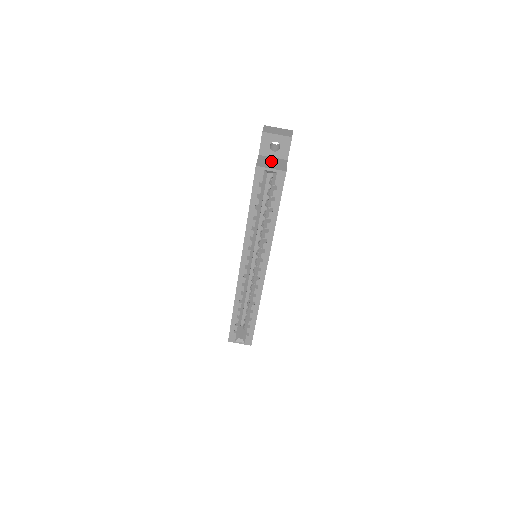
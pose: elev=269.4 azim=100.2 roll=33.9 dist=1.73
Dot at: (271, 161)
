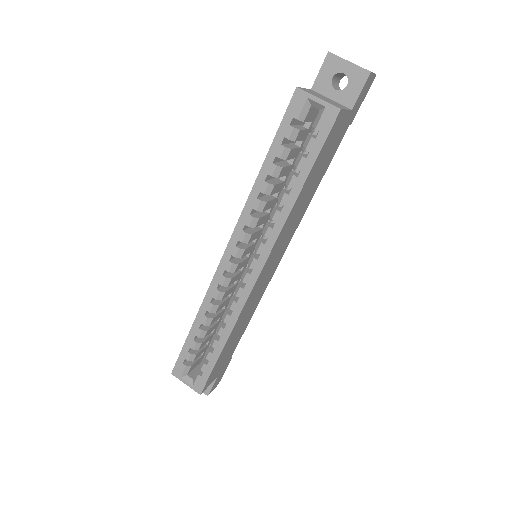
Dot at: (325, 97)
